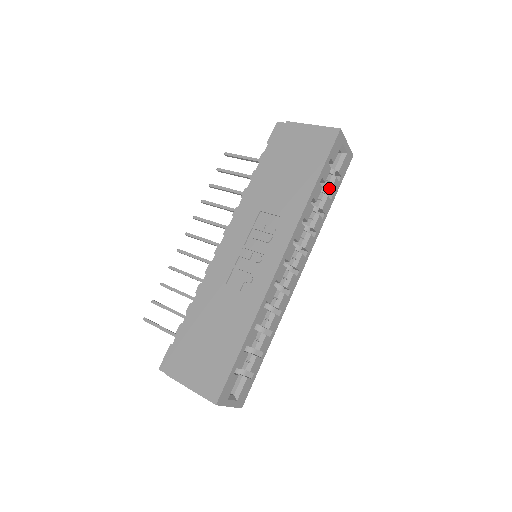
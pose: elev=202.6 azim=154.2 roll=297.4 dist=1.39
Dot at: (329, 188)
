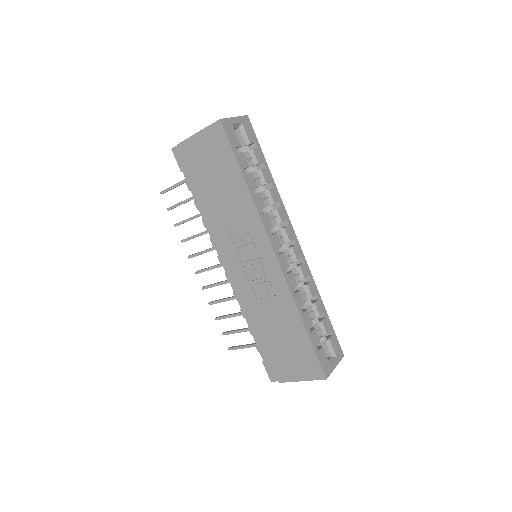
Dot at: (256, 163)
